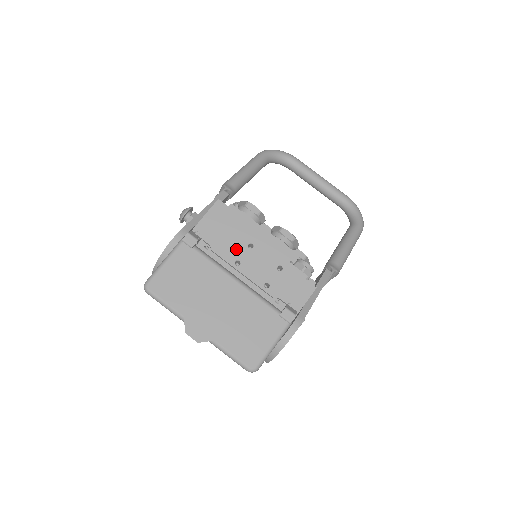
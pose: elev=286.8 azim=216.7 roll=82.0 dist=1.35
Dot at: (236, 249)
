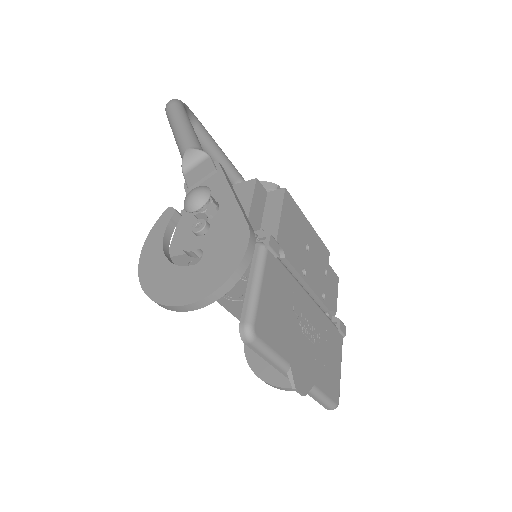
Dot at: (300, 253)
